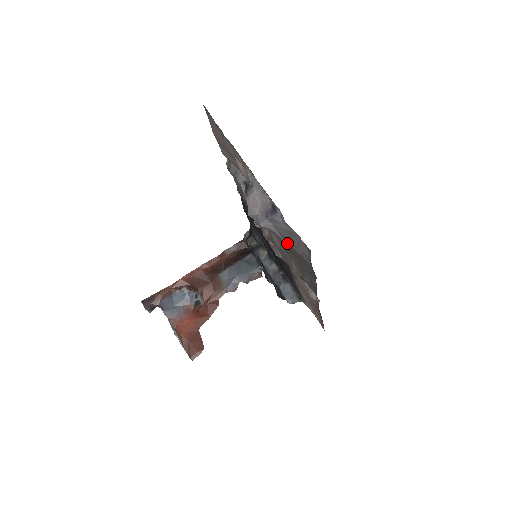
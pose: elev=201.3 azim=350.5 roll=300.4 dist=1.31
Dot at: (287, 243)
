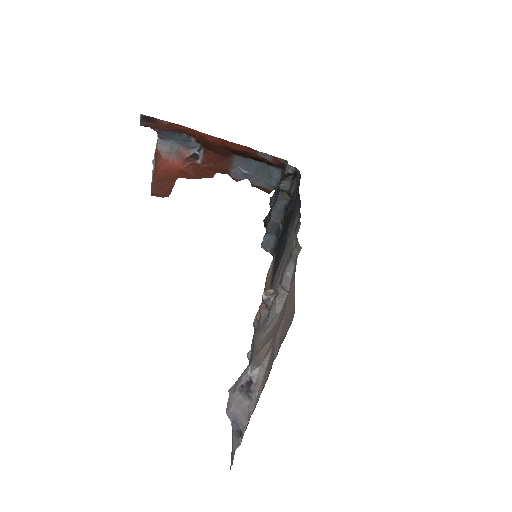
Dot at: occluded
